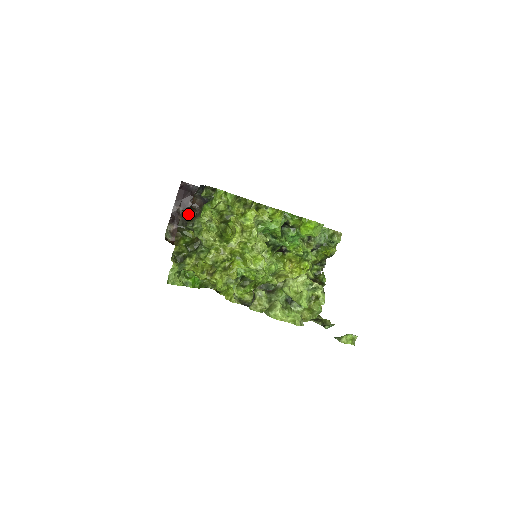
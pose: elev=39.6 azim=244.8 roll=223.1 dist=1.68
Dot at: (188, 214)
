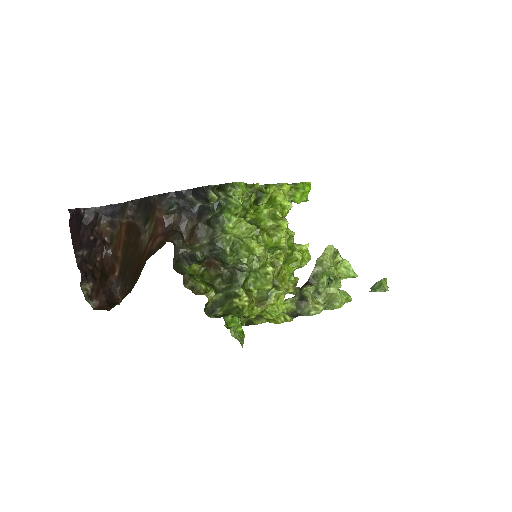
Dot at: (180, 242)
